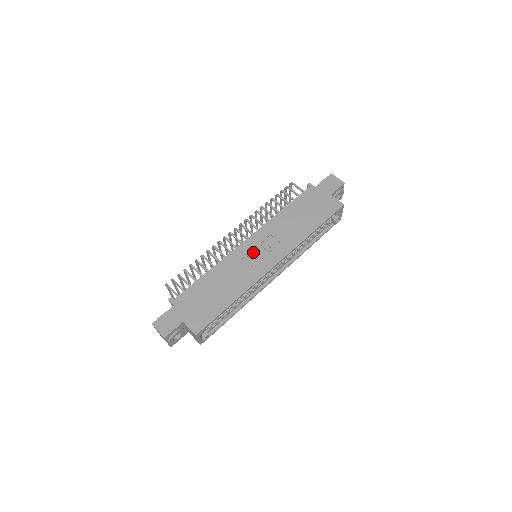
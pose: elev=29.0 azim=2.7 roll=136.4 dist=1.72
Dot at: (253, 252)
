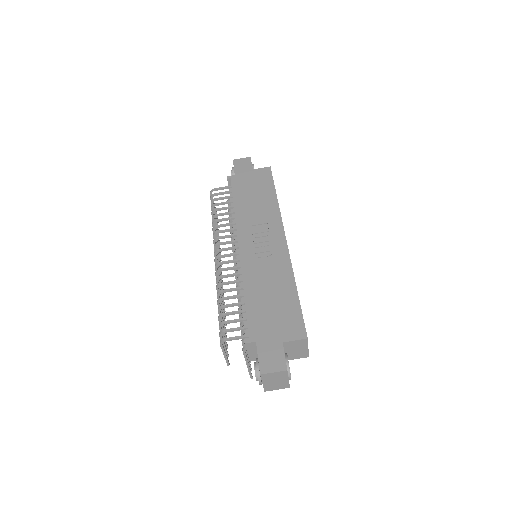
Dot at: (257, 247)
